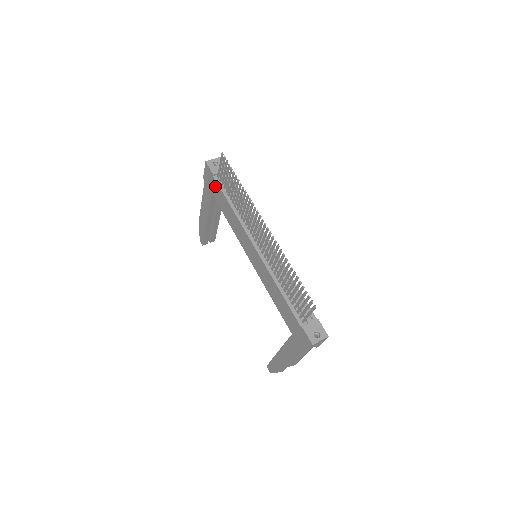
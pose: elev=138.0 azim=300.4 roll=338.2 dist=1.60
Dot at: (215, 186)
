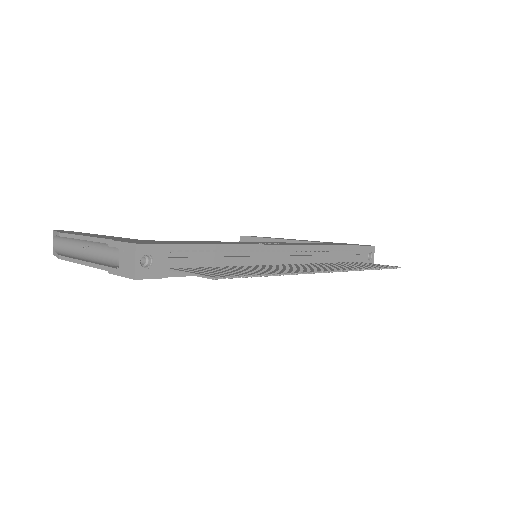
Dot at: occluded
